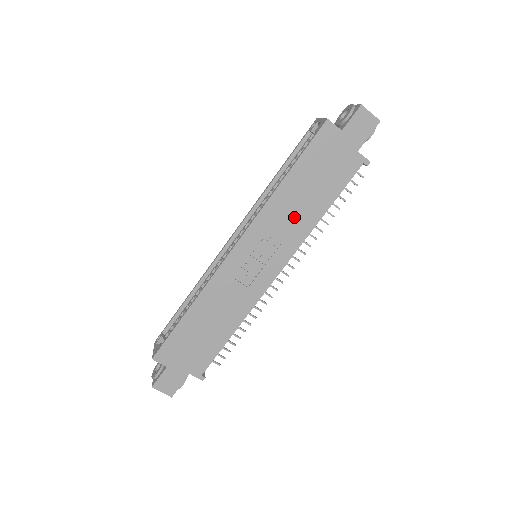
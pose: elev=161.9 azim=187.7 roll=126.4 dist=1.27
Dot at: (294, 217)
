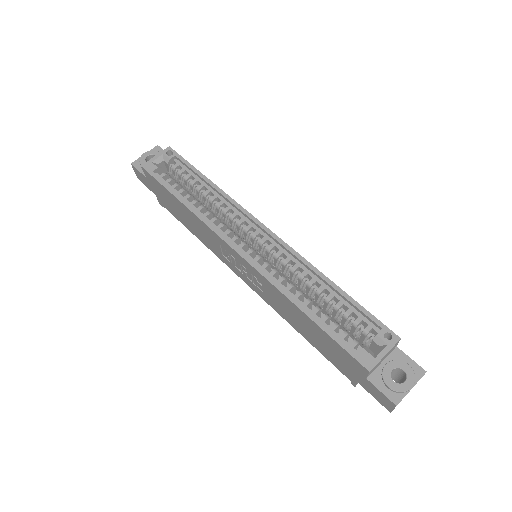
Dot at: (284, 309)
